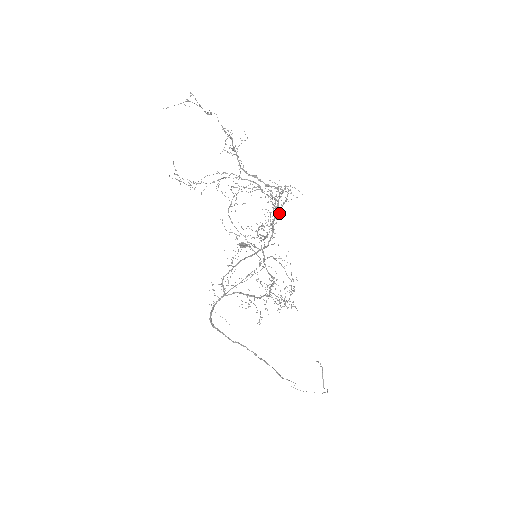
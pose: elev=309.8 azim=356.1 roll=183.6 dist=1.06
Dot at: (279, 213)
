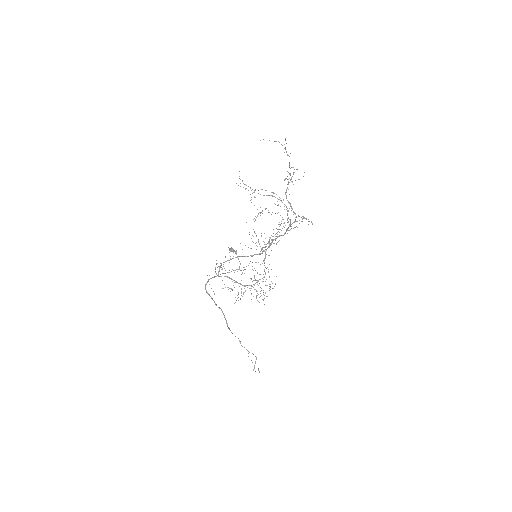
Dot at: occluded
